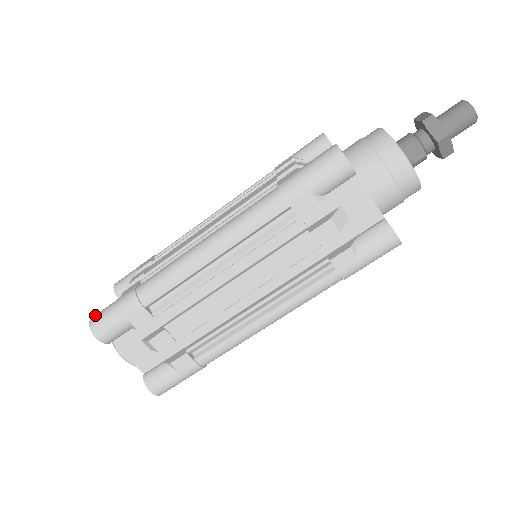
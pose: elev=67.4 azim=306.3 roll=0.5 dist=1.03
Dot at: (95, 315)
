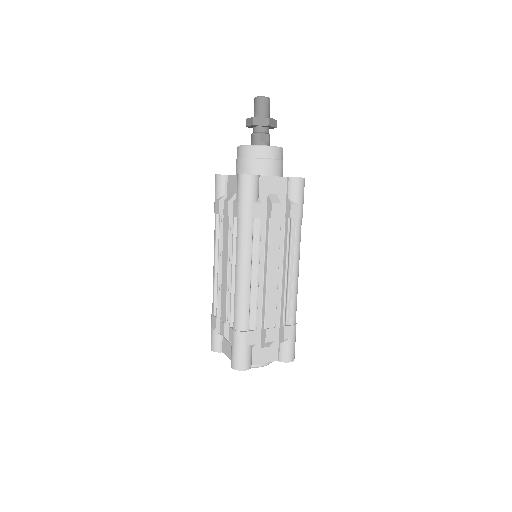
Dot at: (232, 364)
